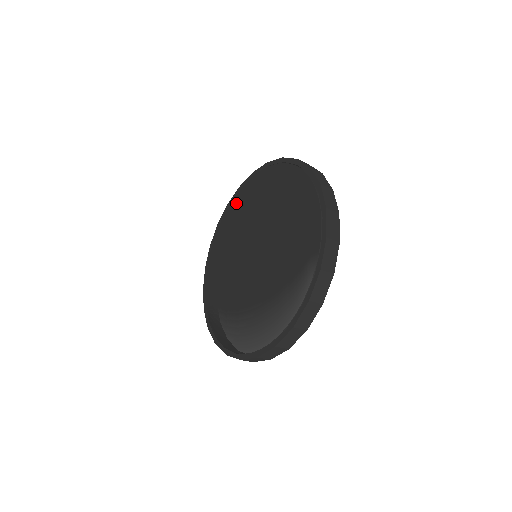
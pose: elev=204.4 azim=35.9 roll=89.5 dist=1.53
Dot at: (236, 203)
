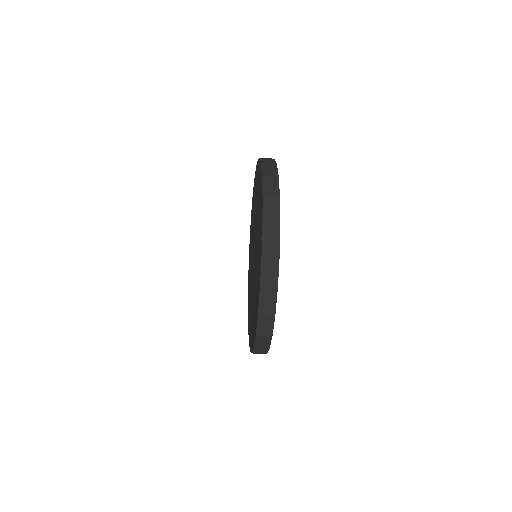
Dot at: occluded
